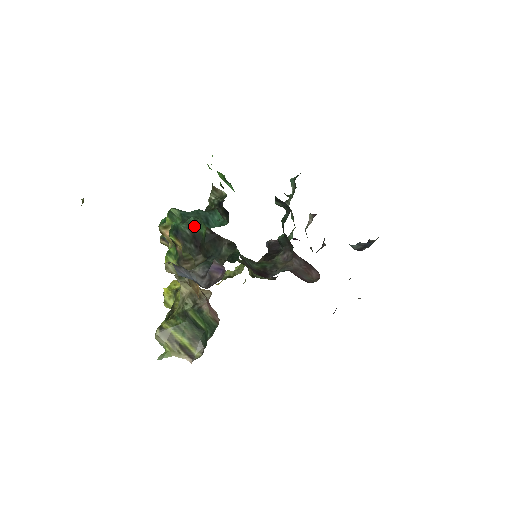
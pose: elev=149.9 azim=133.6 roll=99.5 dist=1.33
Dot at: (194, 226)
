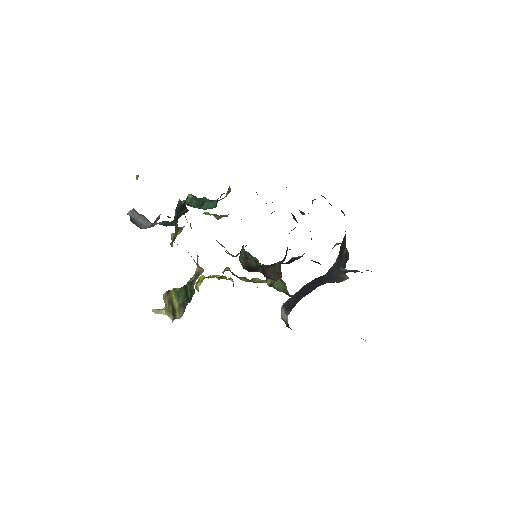
Dot at: (186, 203)
